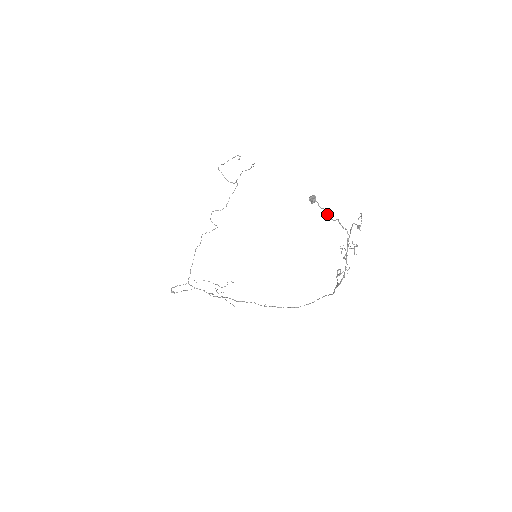
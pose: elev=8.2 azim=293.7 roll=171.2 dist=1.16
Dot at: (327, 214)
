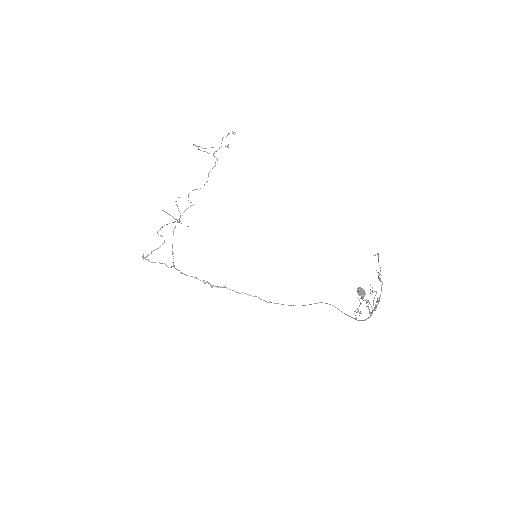
Dot at: occluded
